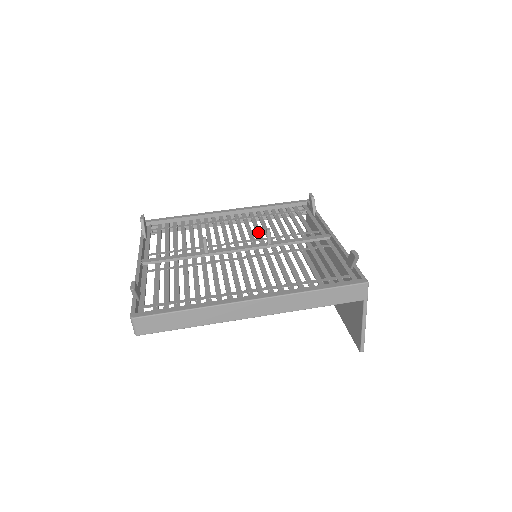
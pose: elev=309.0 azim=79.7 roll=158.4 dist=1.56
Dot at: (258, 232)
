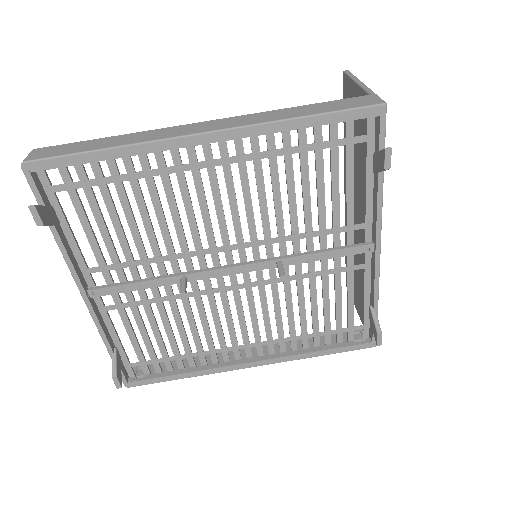
Dot at: (264, 219)
